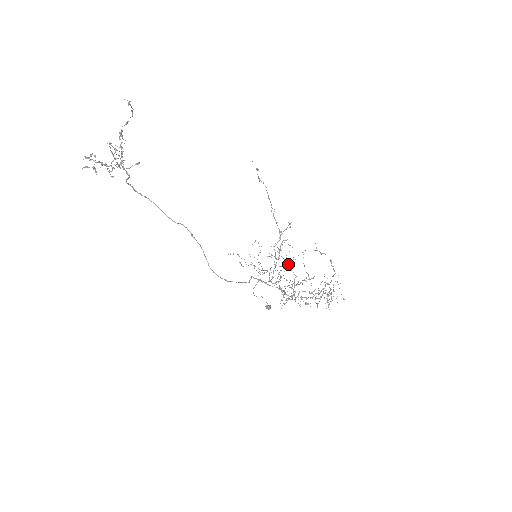
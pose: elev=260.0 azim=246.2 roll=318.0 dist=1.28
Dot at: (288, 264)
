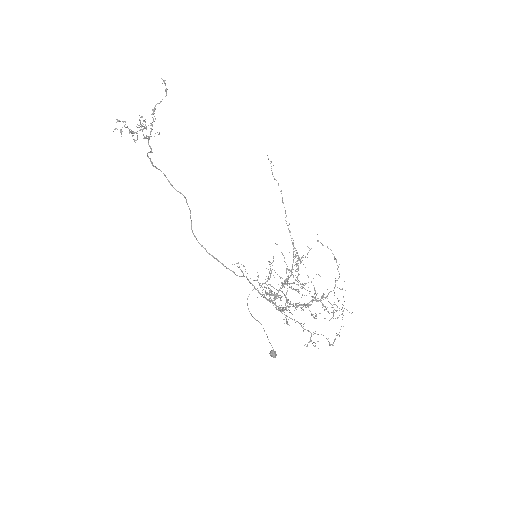
Dot at: (284, 257)
